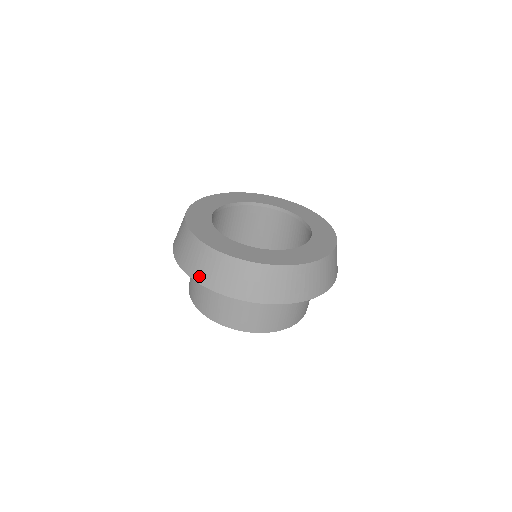
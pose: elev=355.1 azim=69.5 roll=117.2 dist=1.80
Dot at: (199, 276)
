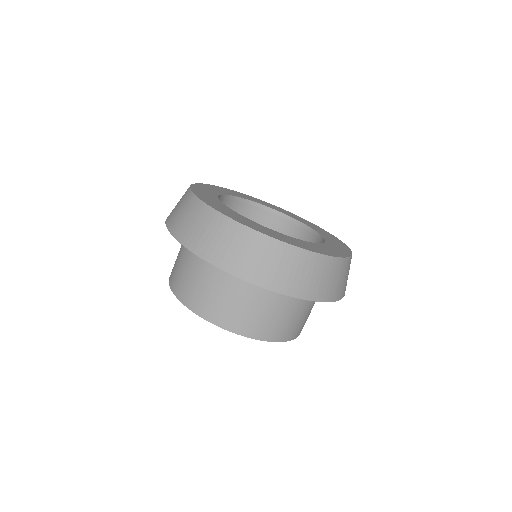
Dot at: (257, 276)
